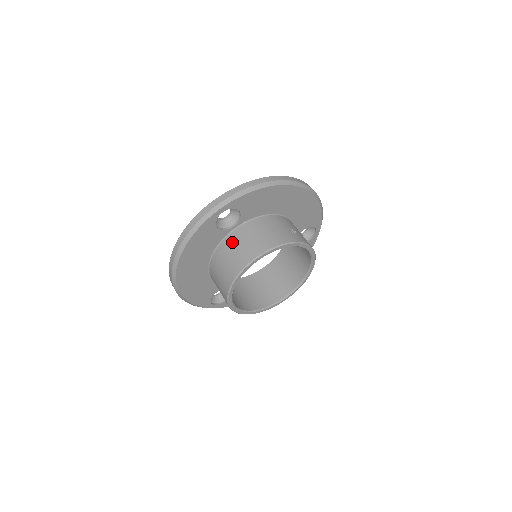
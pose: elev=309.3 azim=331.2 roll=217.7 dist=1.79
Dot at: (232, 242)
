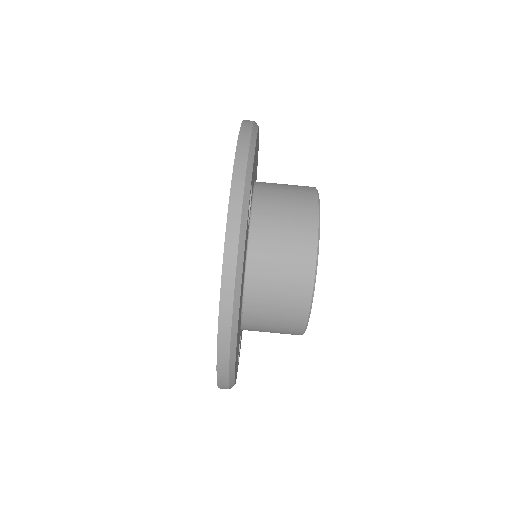
Dot at: (266, 236)
